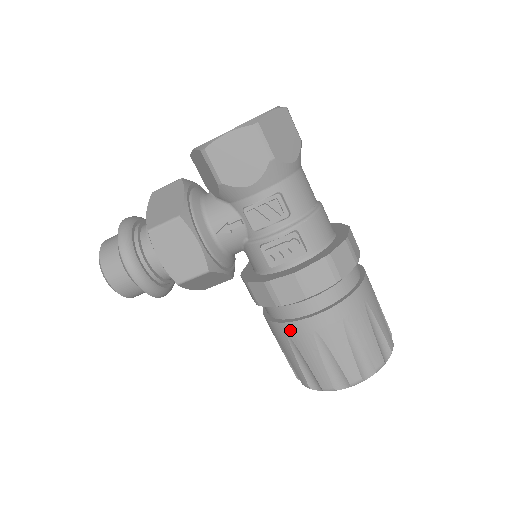
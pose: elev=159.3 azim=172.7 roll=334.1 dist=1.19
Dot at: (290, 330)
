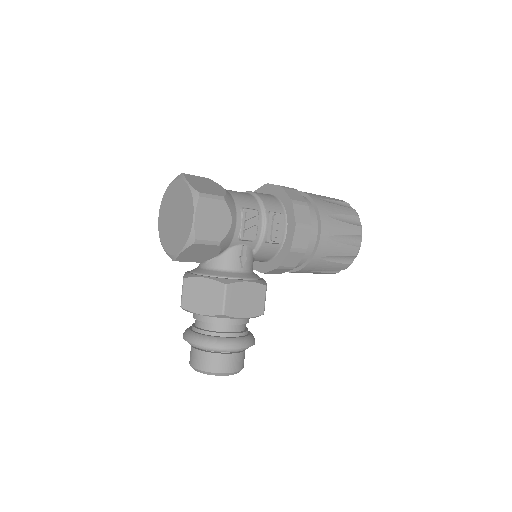
Dot at: (320, 254)
